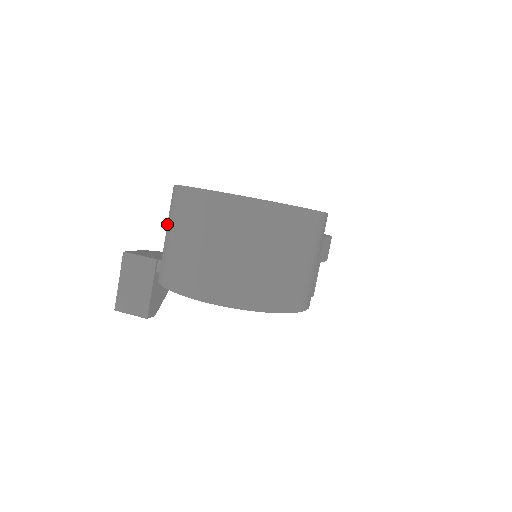
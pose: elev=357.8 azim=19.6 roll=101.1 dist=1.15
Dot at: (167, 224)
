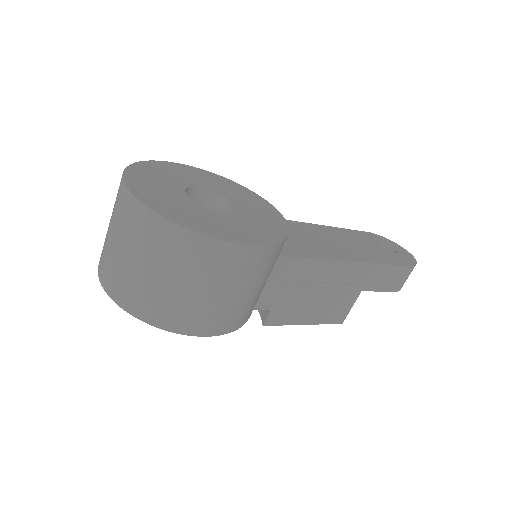
Dot at: occluded
